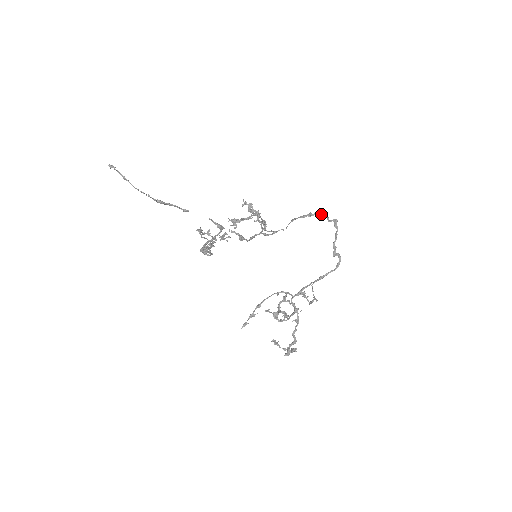
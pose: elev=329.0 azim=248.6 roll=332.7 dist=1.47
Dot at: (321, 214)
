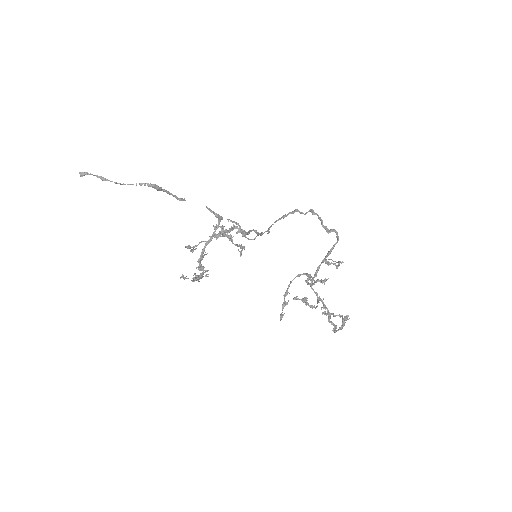
Dot at: (294, 212)
